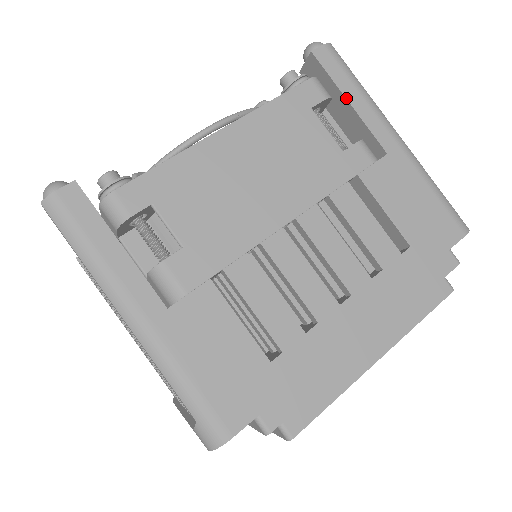
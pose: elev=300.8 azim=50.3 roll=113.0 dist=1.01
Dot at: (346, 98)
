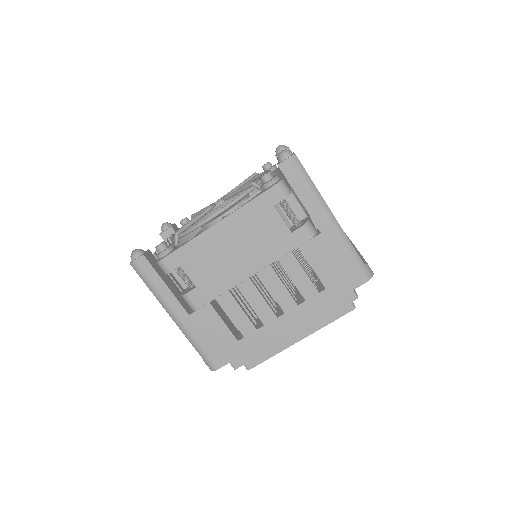
Dot at: (298, 197)
